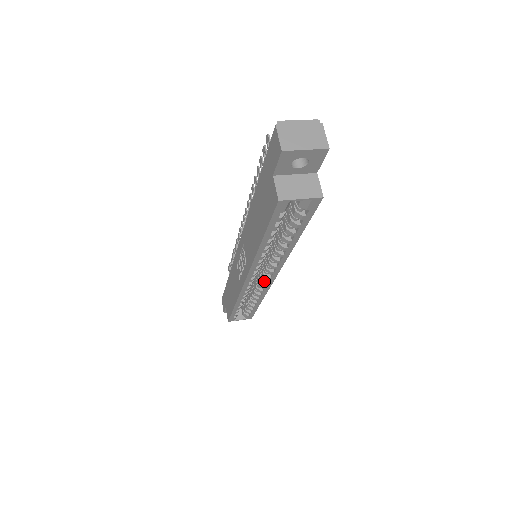
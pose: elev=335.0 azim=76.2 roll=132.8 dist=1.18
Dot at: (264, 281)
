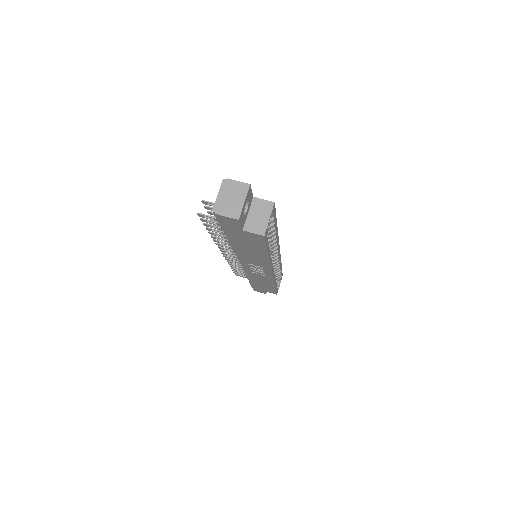
Dot at: (276, 259)
